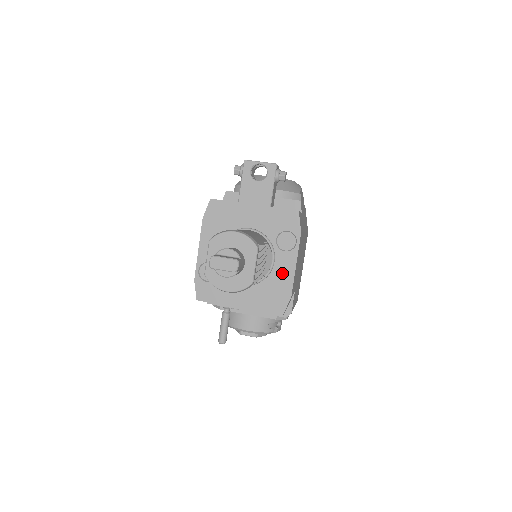
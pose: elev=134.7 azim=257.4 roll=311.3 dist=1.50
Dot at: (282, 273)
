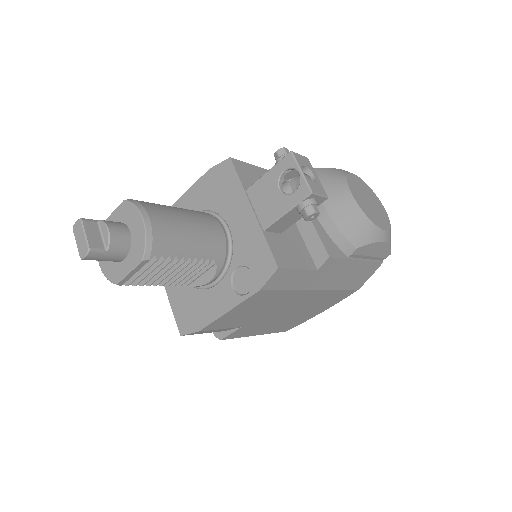
Dot at: (212, 302)
